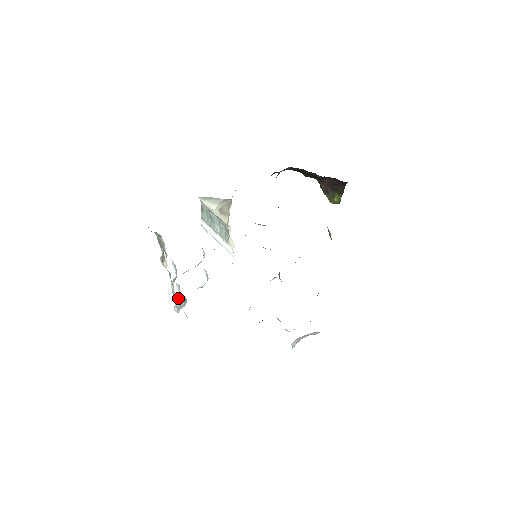
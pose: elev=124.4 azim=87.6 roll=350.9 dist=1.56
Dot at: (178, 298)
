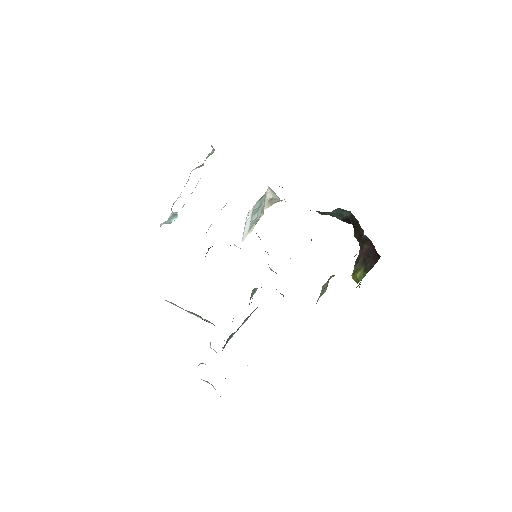
Dot at: (173, 214)
